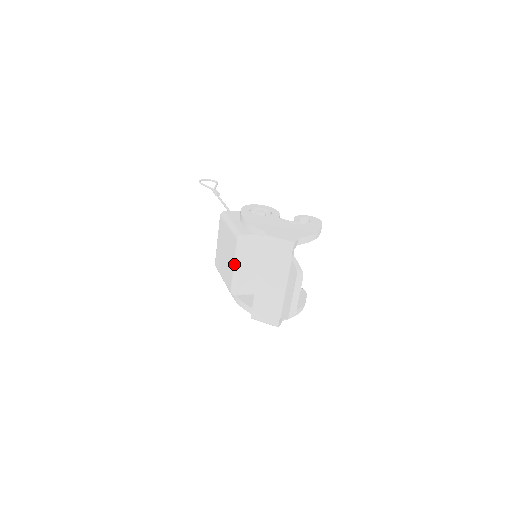
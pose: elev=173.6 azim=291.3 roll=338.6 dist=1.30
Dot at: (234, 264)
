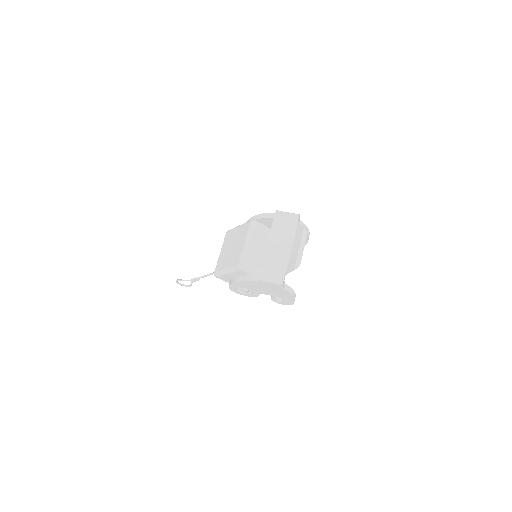
Dot at: (246, 240)
